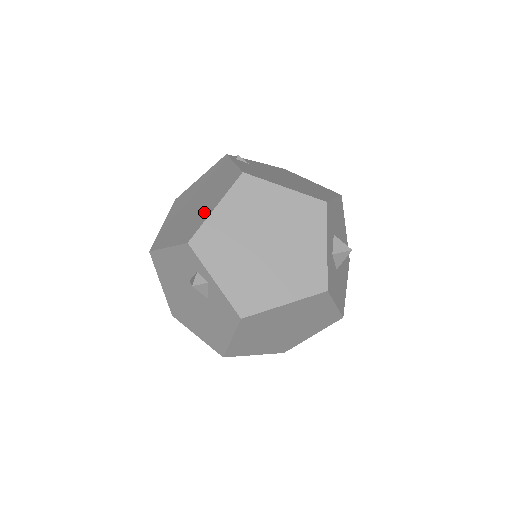
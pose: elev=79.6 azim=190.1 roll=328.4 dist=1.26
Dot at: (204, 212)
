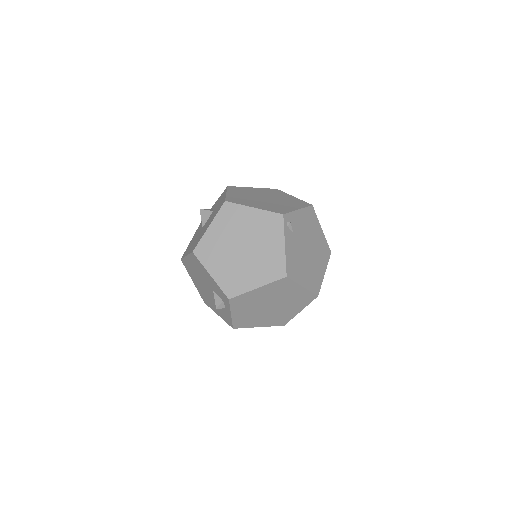
Dot at: (248, 279)
